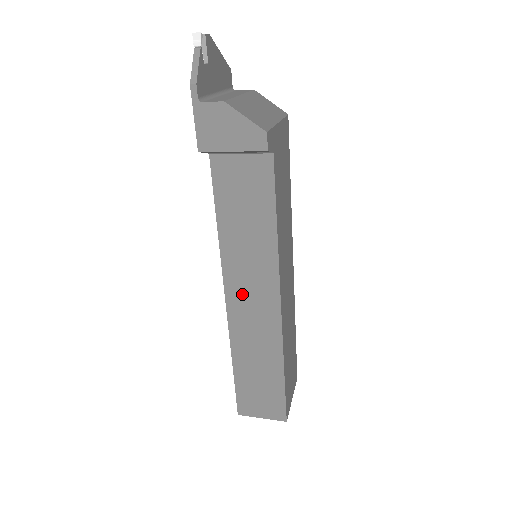
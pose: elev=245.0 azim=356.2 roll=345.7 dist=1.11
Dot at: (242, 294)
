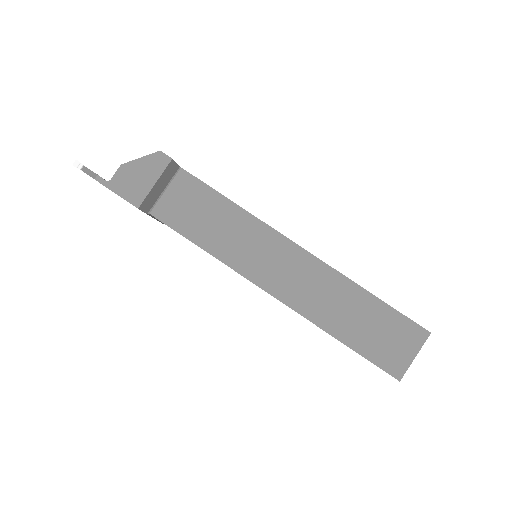
Dot at: (273, 274)
